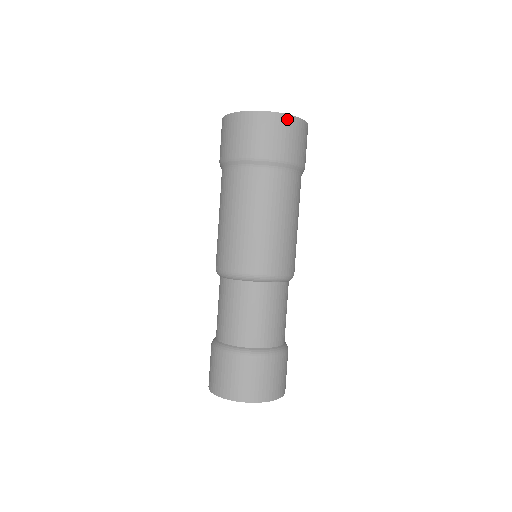
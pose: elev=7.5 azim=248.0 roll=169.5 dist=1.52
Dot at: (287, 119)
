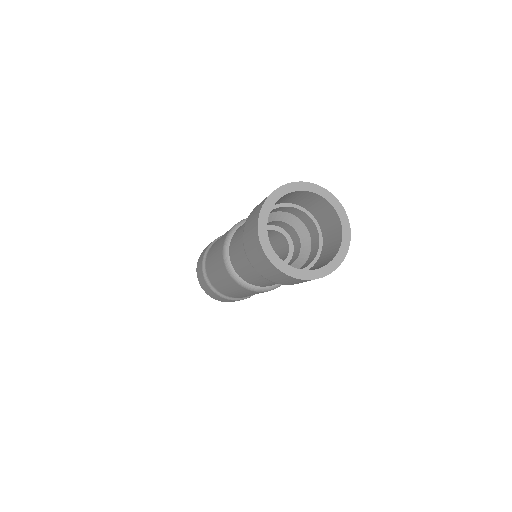
Dot at: occluded
